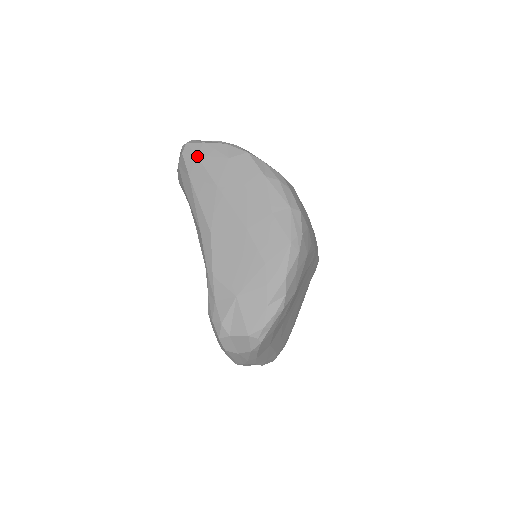
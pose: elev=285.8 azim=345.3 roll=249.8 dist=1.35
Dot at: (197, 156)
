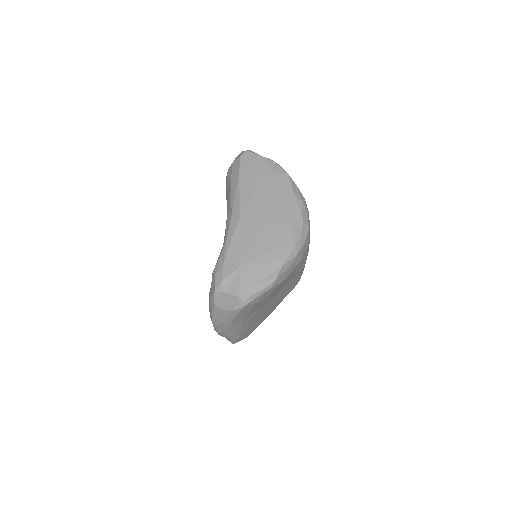
Dot at: (251, 162)
